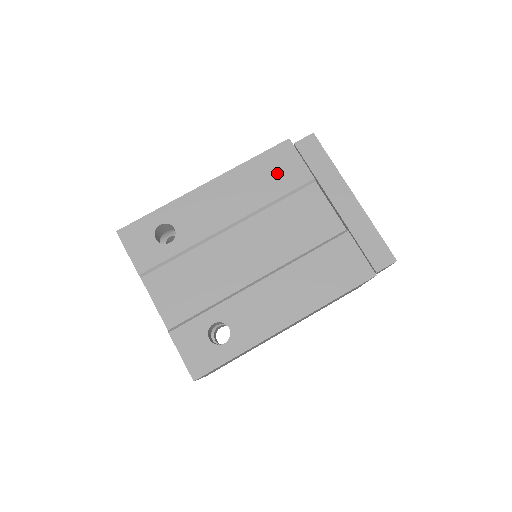
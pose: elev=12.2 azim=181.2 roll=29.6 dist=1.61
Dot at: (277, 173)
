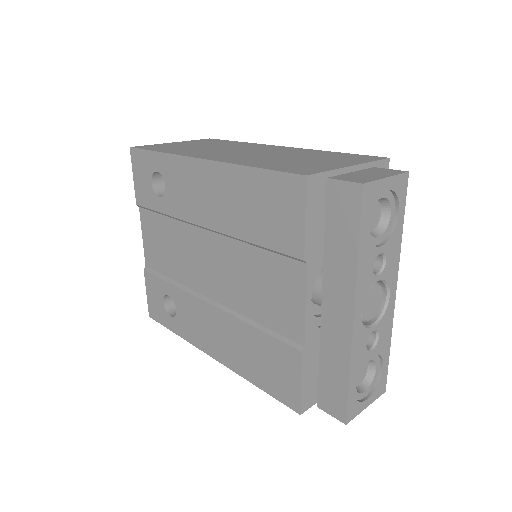
Dot at: (268, 212)
